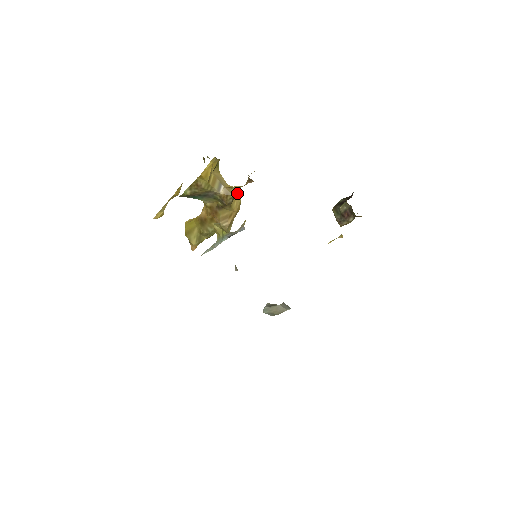
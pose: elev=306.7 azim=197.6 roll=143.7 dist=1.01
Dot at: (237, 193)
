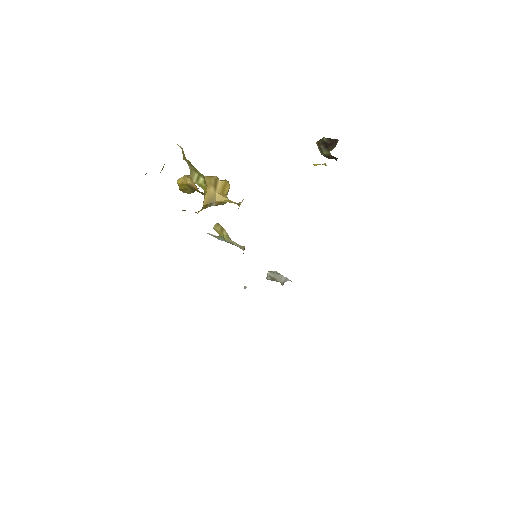
Dot at: (226, 190)
